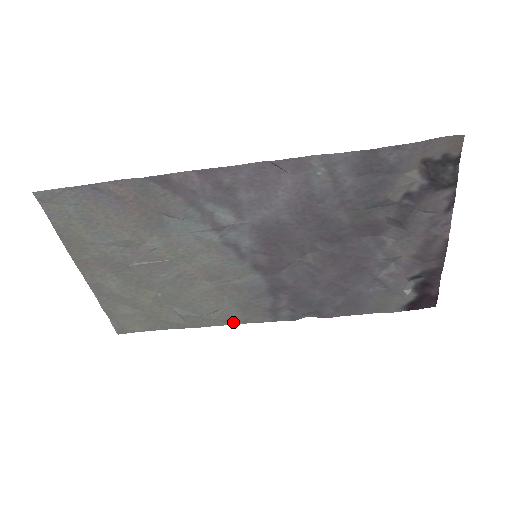
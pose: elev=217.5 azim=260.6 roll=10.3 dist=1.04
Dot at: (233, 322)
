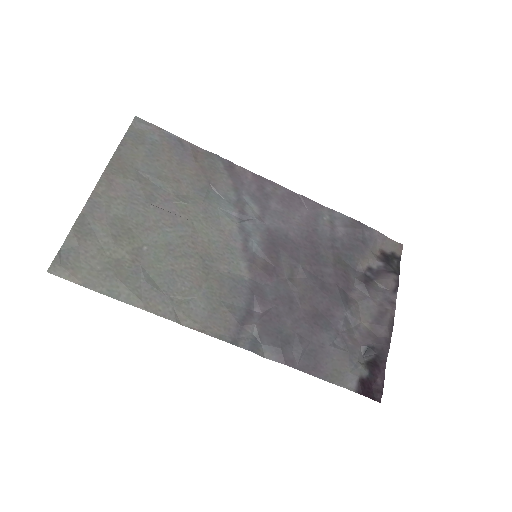
Dot at: (189, 324)
